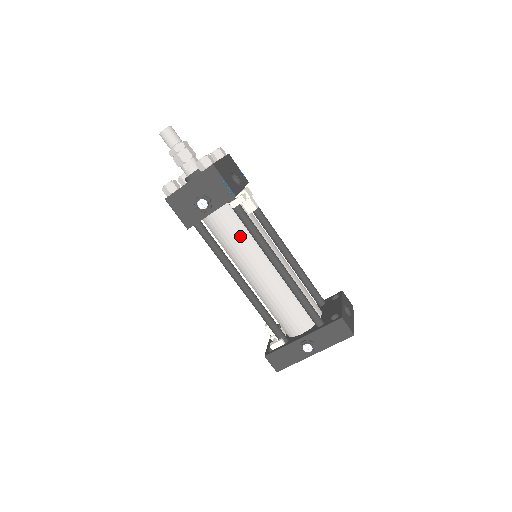
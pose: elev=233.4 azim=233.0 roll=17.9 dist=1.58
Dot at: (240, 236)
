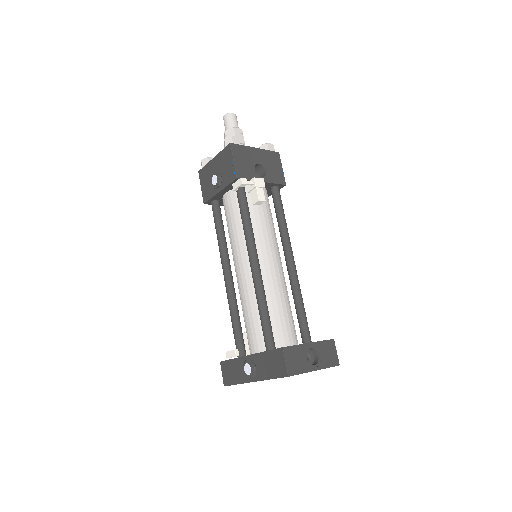
Dot at: (237, 223)
